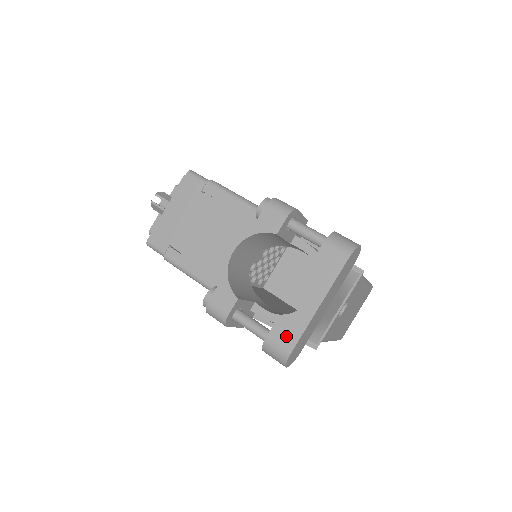
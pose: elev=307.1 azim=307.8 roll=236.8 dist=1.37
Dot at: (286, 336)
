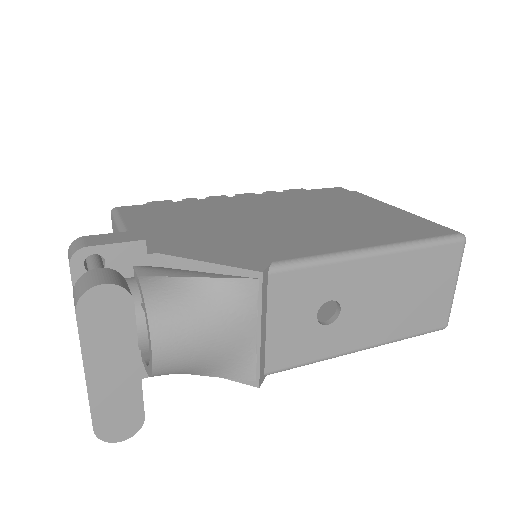
Dot at: occluded
